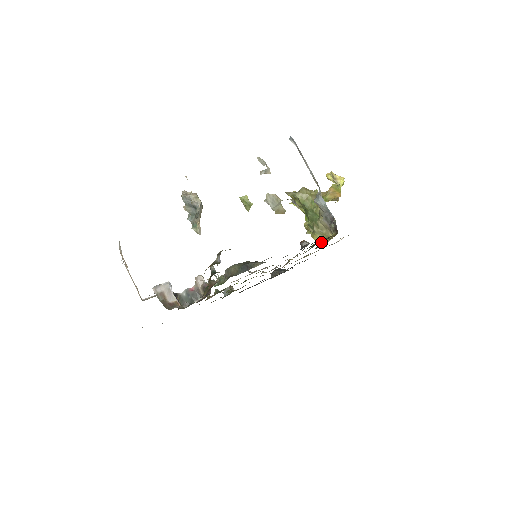
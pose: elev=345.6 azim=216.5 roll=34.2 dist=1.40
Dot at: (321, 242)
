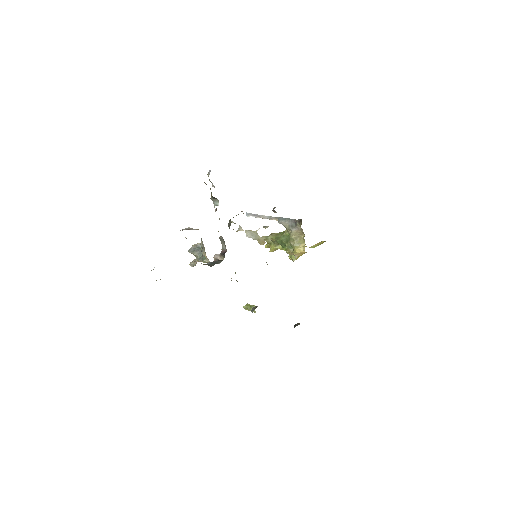
Dot at: (302, 250)
